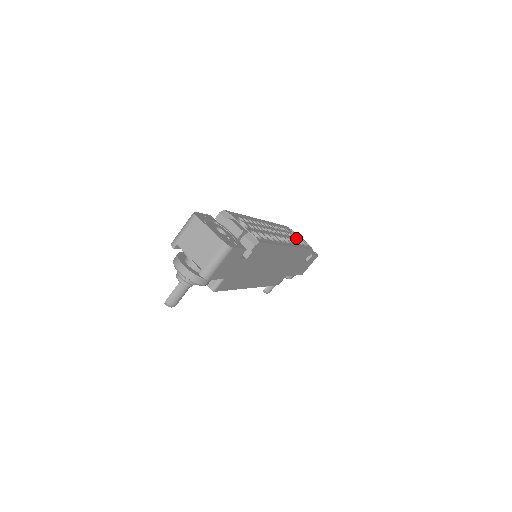
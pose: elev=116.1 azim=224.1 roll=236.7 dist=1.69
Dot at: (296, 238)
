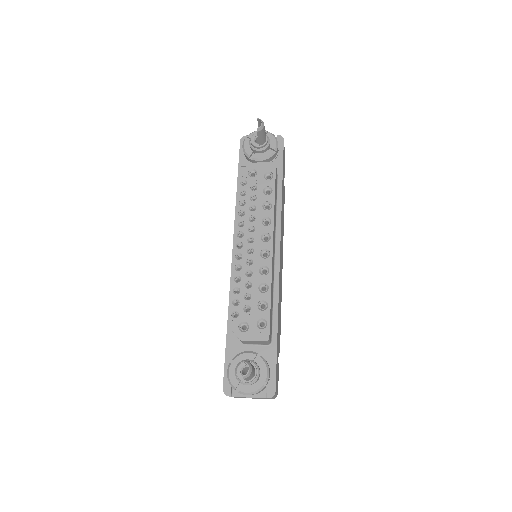
Dot at: occluded
